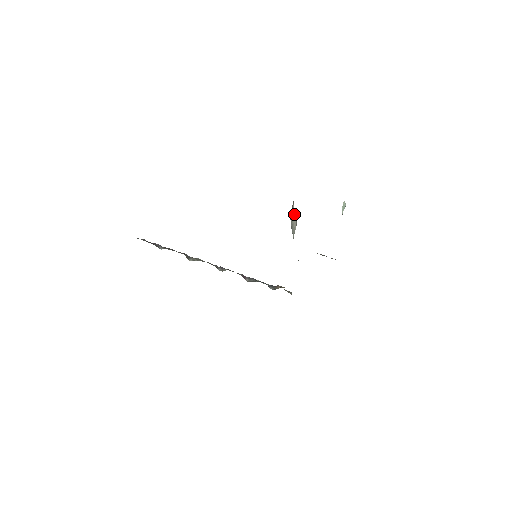
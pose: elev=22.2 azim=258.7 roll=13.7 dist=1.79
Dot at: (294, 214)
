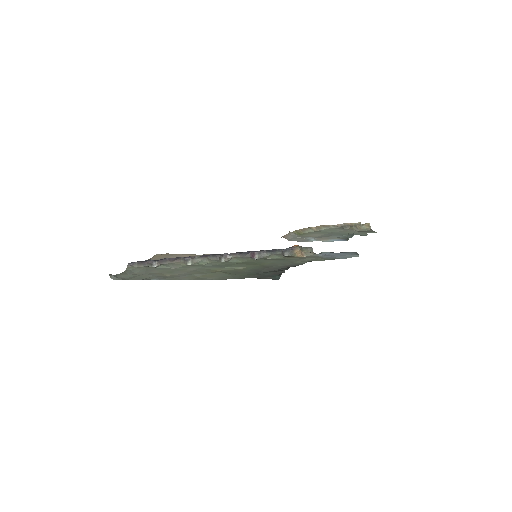
Dot at: occluded
